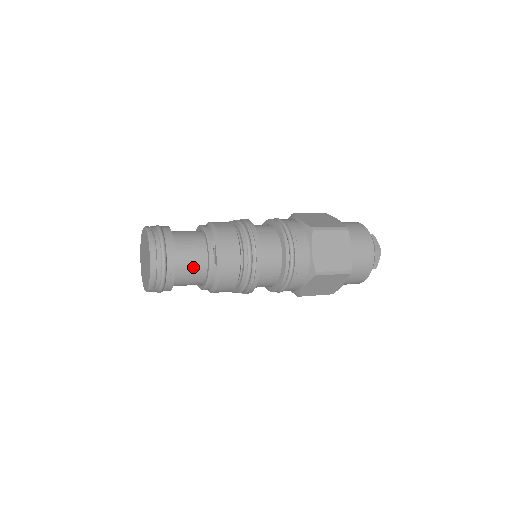
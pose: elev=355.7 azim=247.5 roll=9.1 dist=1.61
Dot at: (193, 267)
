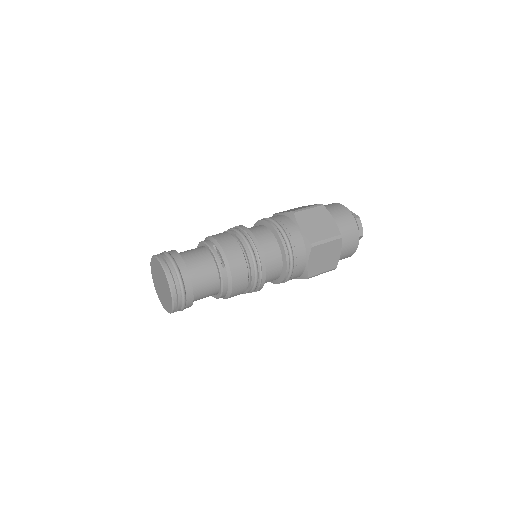
Dot at: (205, 272)
